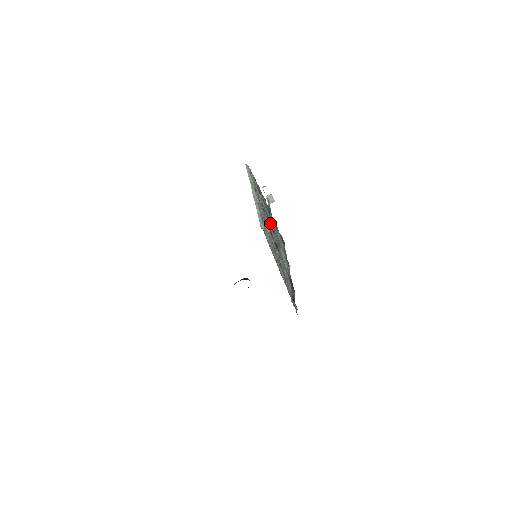
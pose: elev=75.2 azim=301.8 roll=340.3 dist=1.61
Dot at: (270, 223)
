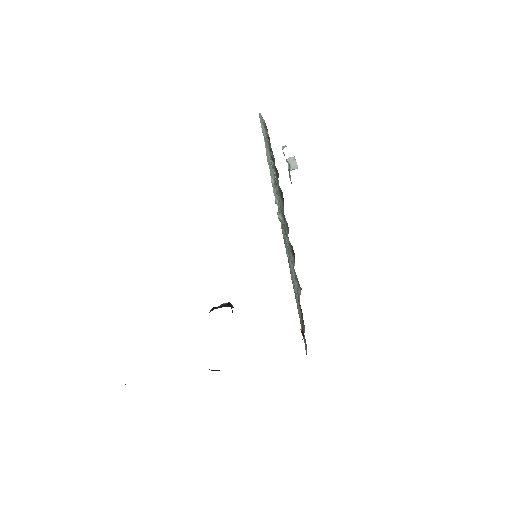
Dot at: (279, 212)
